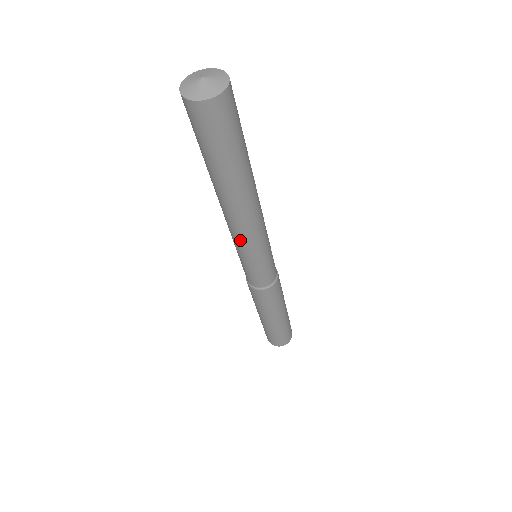
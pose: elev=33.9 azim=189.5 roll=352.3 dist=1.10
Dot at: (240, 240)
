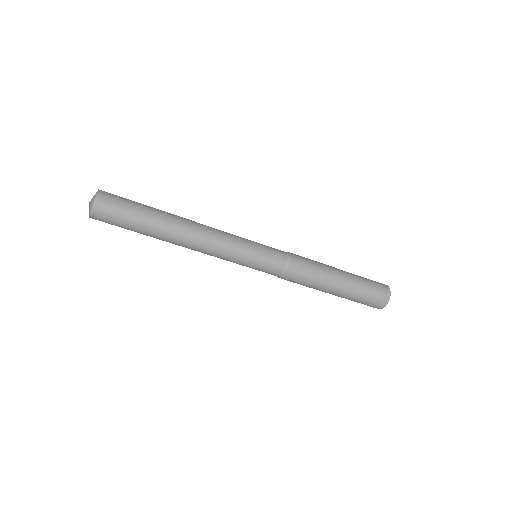
Dot at: (214, 256)
